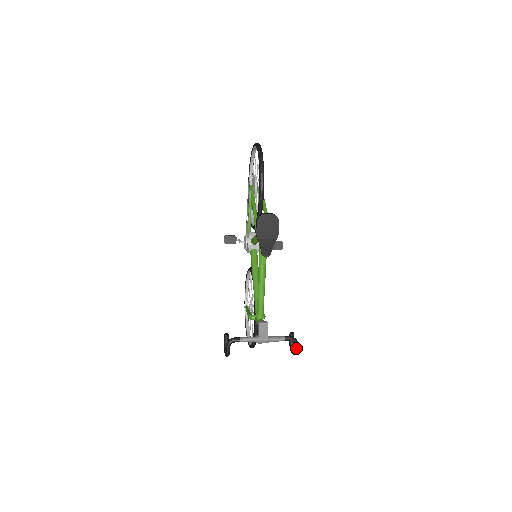
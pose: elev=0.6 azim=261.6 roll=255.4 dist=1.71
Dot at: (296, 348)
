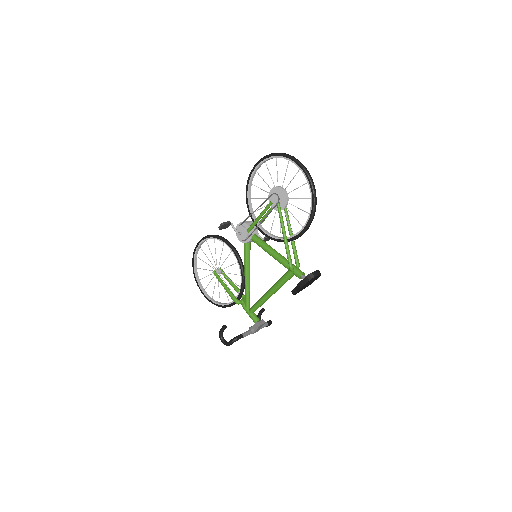
Dot at: occluded
